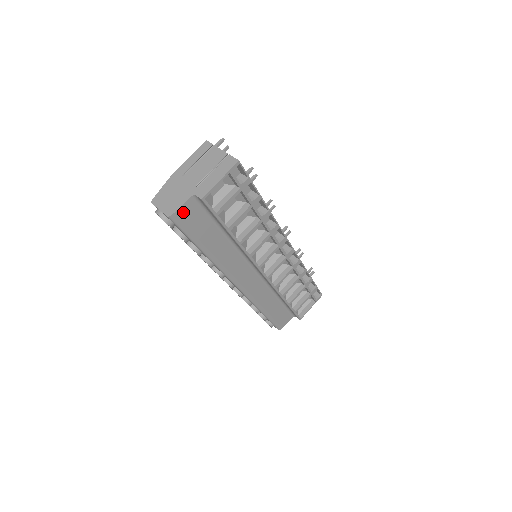
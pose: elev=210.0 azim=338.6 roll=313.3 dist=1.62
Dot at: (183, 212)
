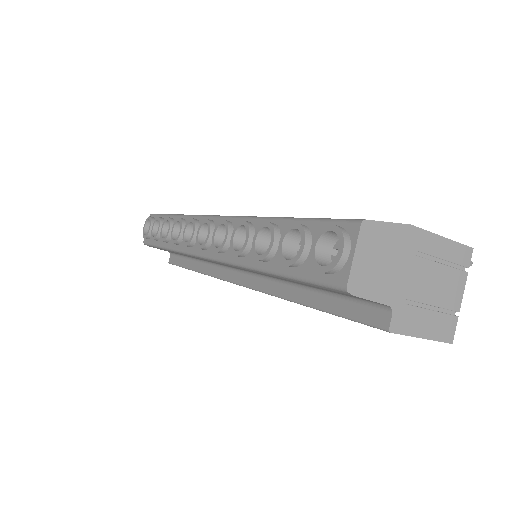
Dot at: occluded
